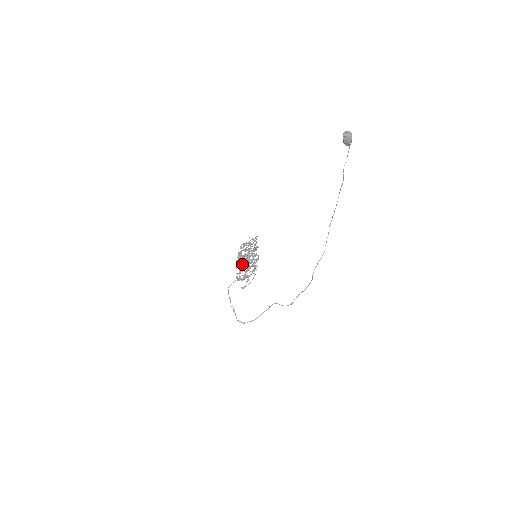
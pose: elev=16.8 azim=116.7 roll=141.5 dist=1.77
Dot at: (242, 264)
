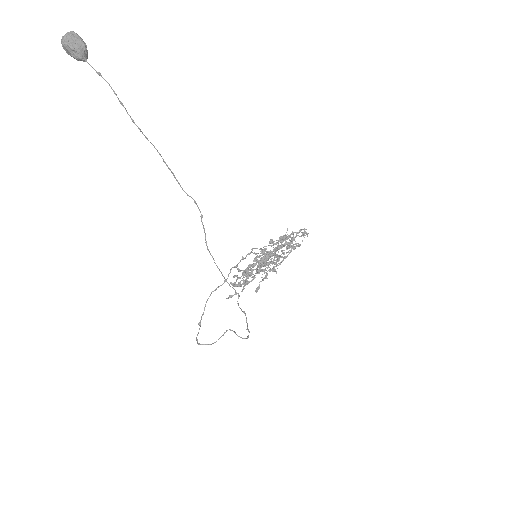
Dot at: (251, 264)
